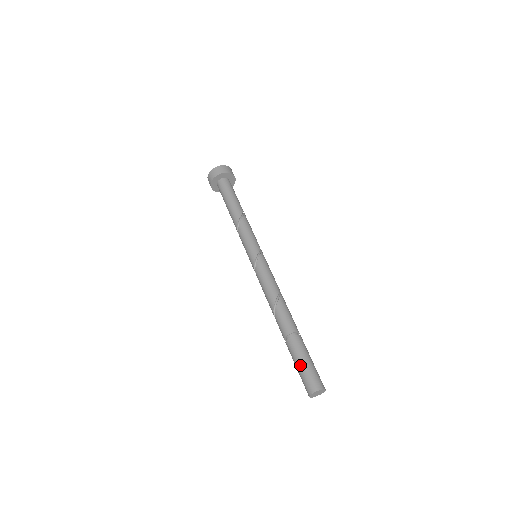
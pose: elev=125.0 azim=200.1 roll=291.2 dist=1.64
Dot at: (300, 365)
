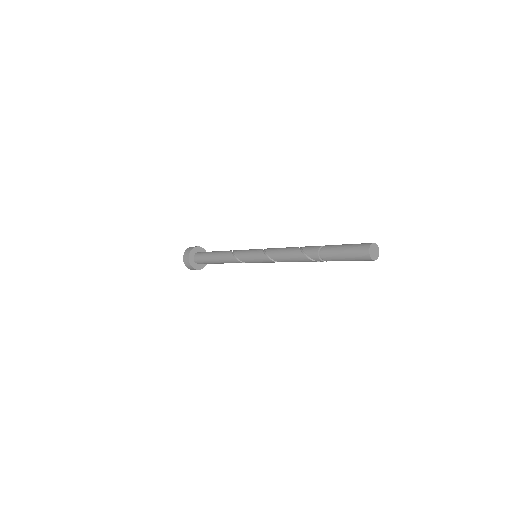
Dot at: (349, 244)
